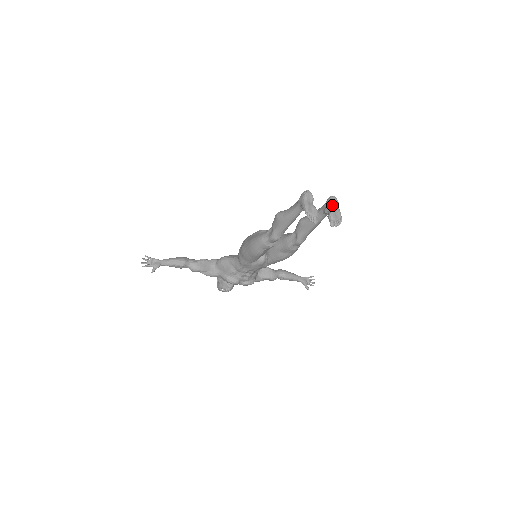
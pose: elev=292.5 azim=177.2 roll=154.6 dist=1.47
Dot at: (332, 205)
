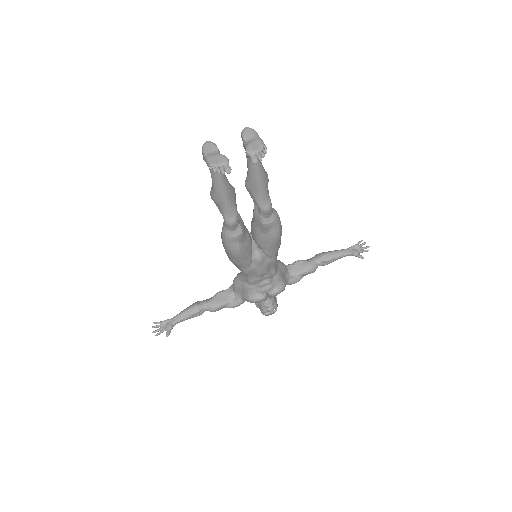
Dot at: (246, 139)
